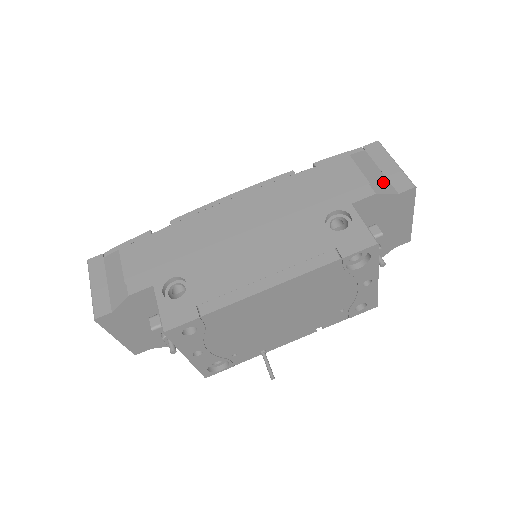
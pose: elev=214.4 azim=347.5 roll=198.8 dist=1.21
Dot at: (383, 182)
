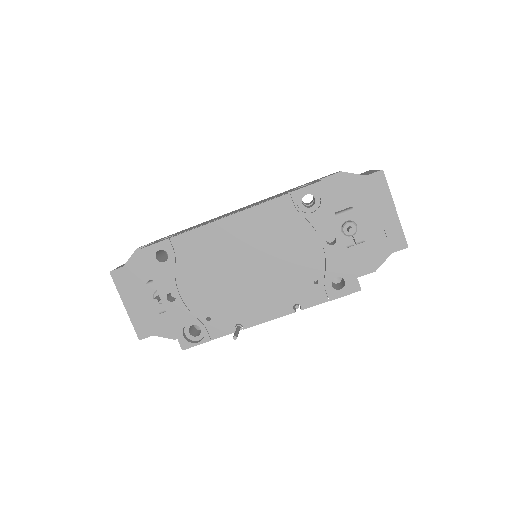
Dot at: occluded
